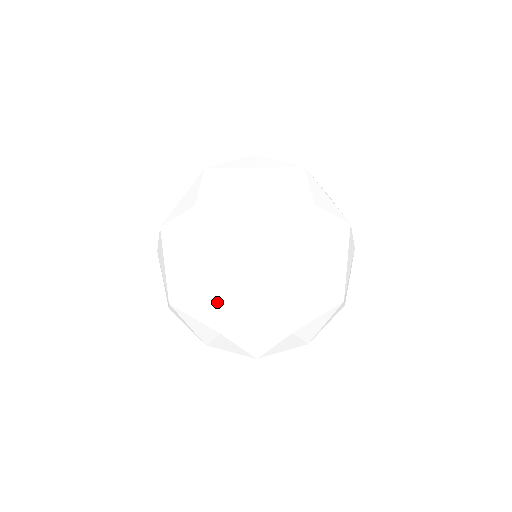
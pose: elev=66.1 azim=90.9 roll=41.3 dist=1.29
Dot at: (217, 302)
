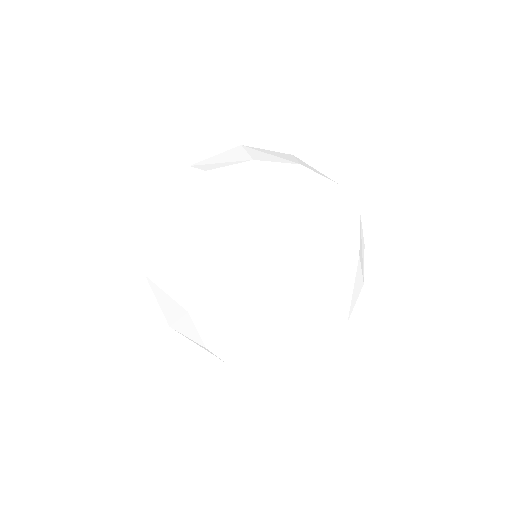
Dot at: (213, 239)
